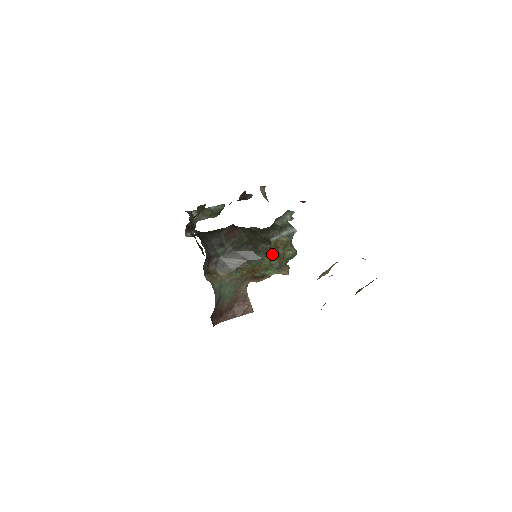
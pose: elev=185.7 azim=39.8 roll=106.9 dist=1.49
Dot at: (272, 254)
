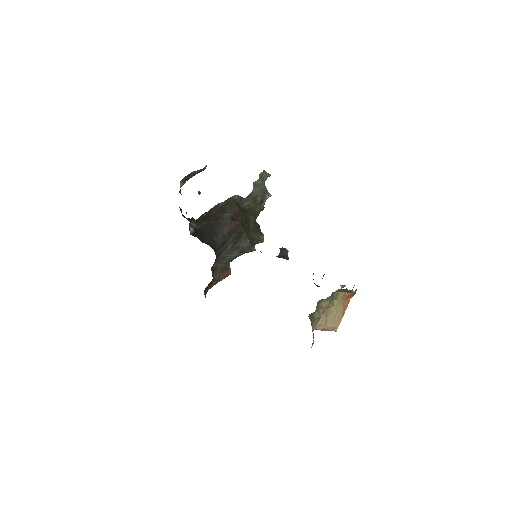
Dot at: occluded
